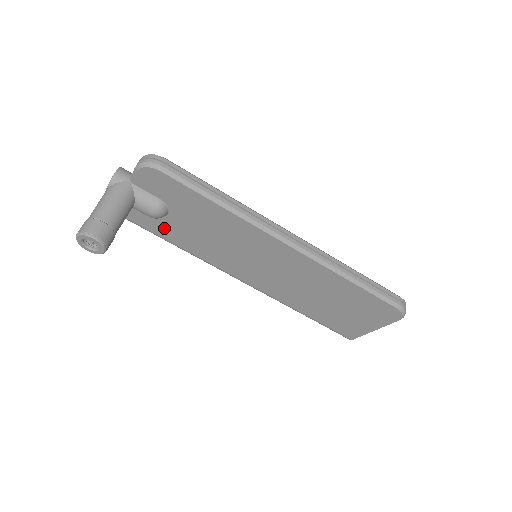
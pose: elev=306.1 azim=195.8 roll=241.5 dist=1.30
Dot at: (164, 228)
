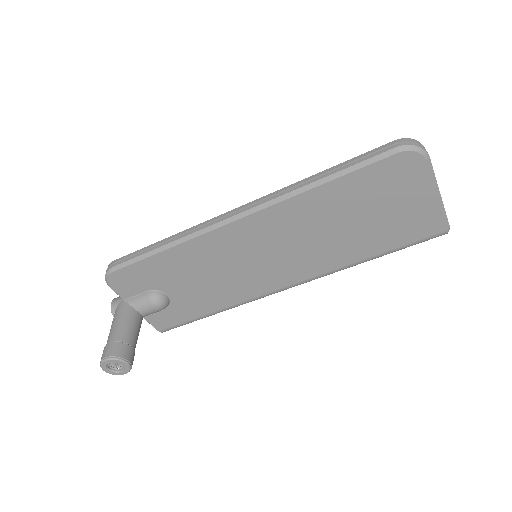
Dot at: (186, 309)
